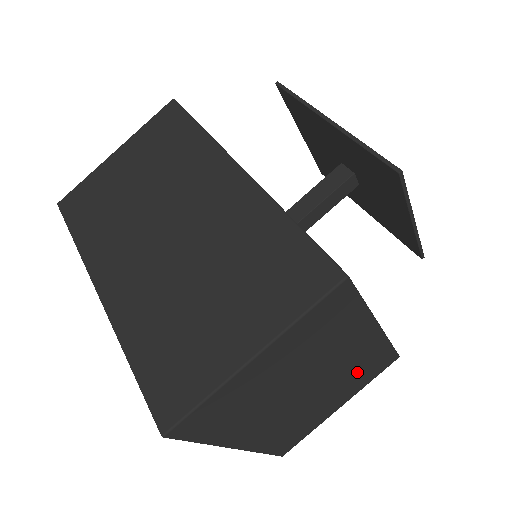
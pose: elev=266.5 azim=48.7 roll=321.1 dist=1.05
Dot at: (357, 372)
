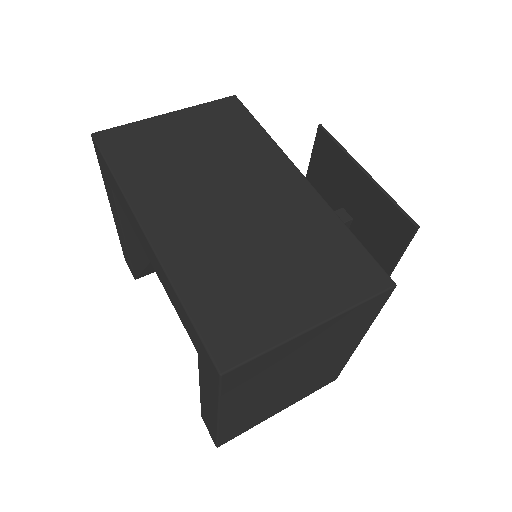
Dot at: (317, 379)
